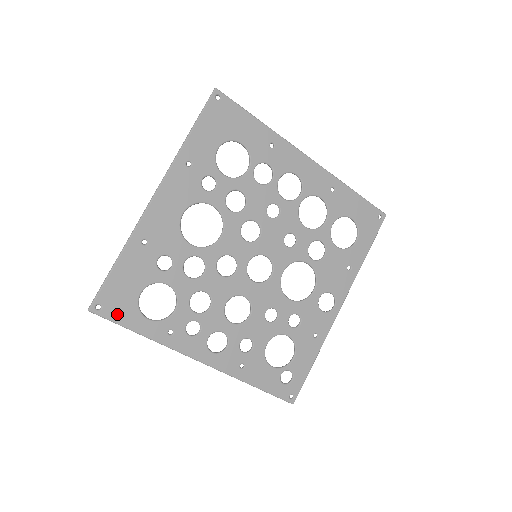
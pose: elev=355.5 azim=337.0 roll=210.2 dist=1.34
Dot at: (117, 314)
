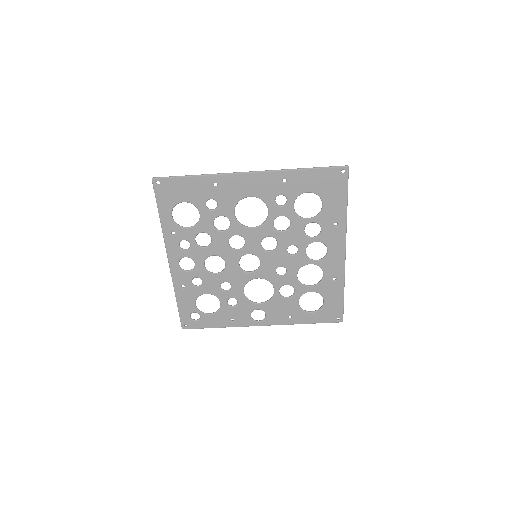
Dot at: (162, 196)
